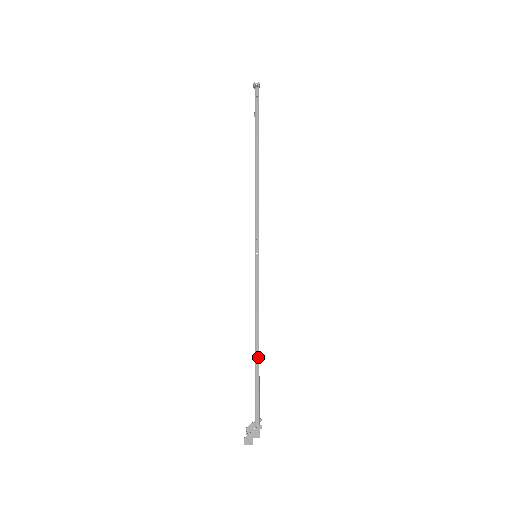
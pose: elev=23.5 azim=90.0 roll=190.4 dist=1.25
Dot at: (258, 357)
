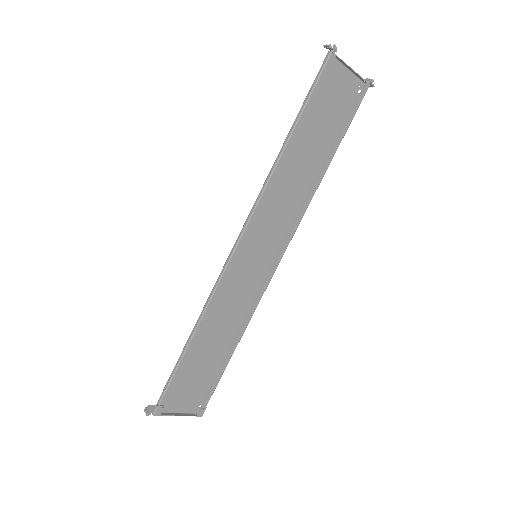
Dot at: (184, 350)
